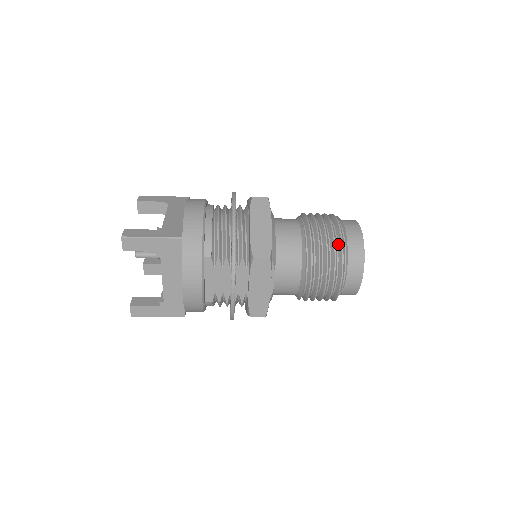
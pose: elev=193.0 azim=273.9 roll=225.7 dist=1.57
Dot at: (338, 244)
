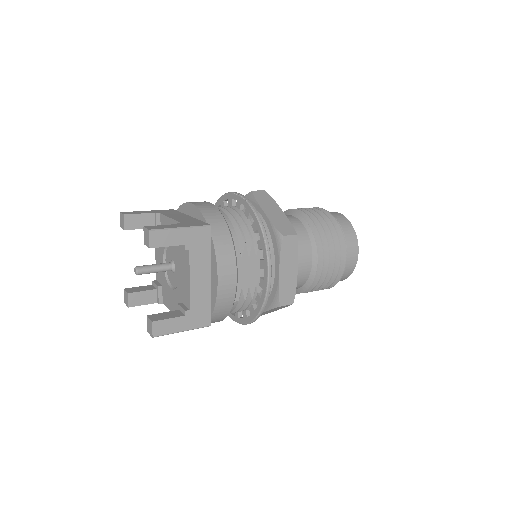
Dot at: (334, 225)
